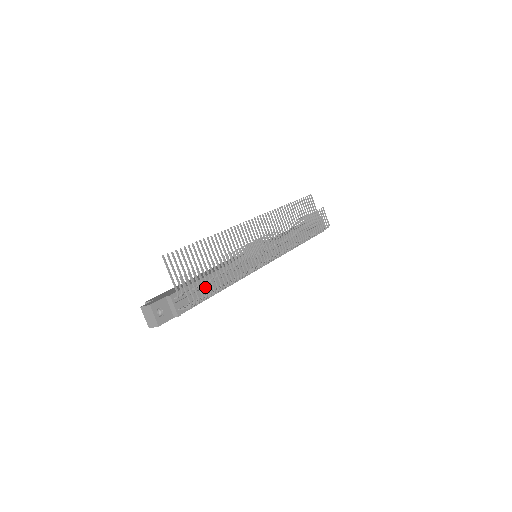
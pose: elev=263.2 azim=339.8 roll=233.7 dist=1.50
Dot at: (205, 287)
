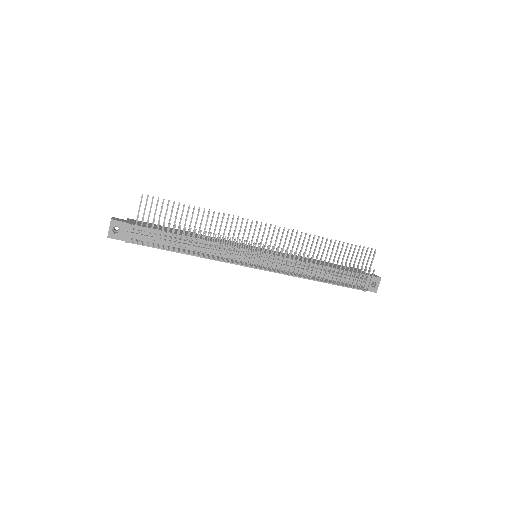
Dot at: occluded
